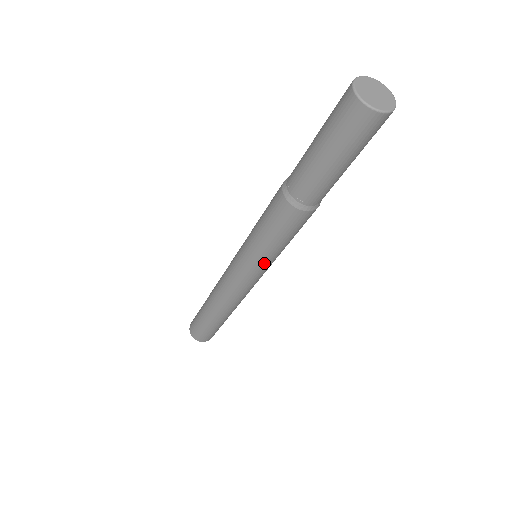
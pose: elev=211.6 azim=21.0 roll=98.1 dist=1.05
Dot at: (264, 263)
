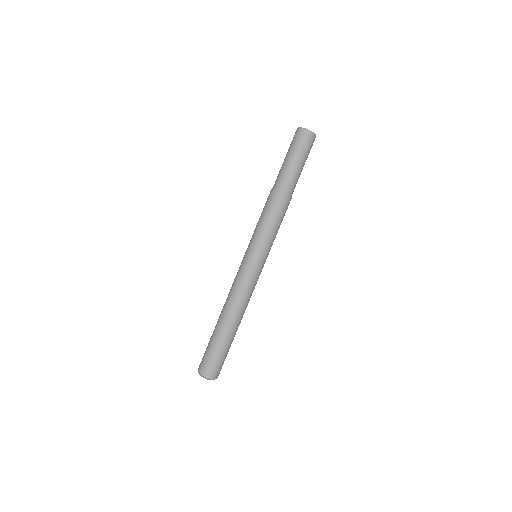
Dot at: (269, 250)
